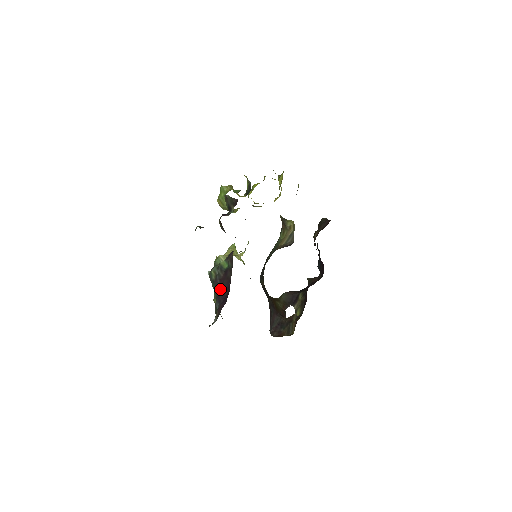
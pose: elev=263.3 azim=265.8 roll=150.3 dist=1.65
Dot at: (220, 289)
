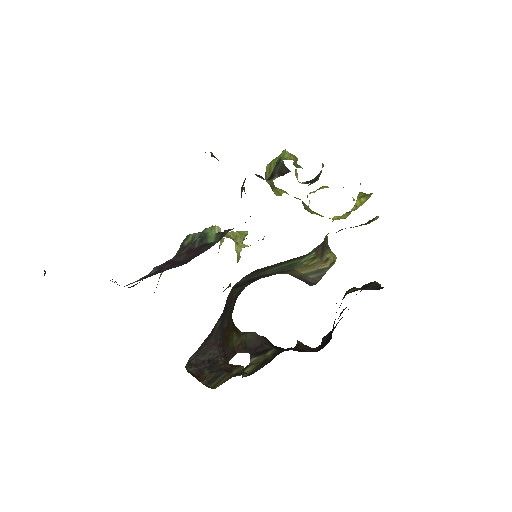
Dot at: (178, 257)
